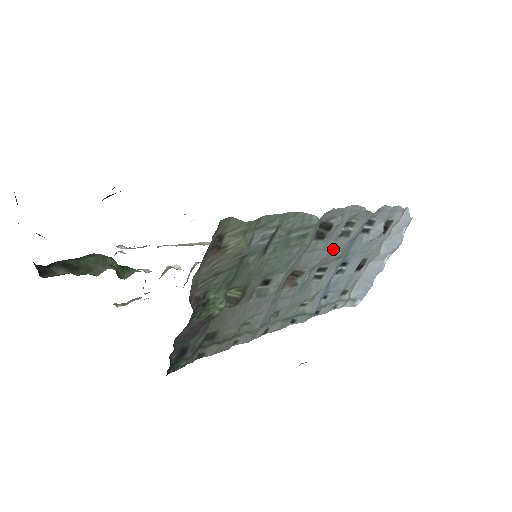
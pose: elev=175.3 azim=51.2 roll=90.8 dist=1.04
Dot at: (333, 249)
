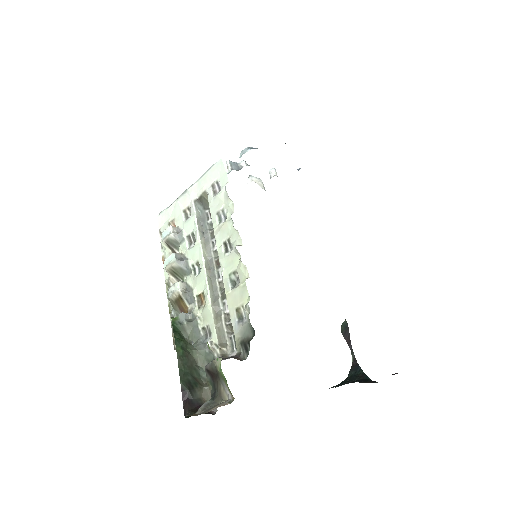
Dot at: occluded
